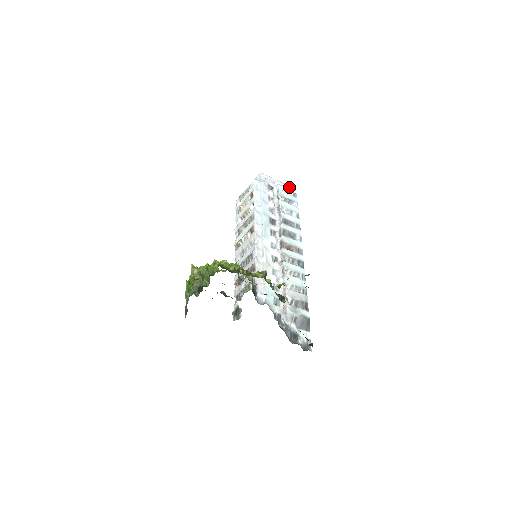
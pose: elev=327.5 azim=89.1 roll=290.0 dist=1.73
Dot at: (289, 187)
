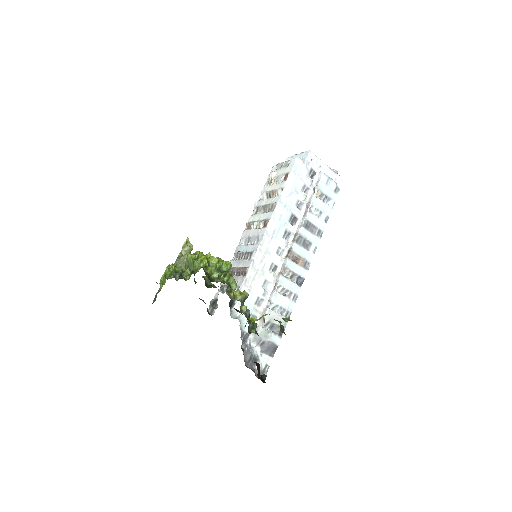
Dot at: (336, 175)
